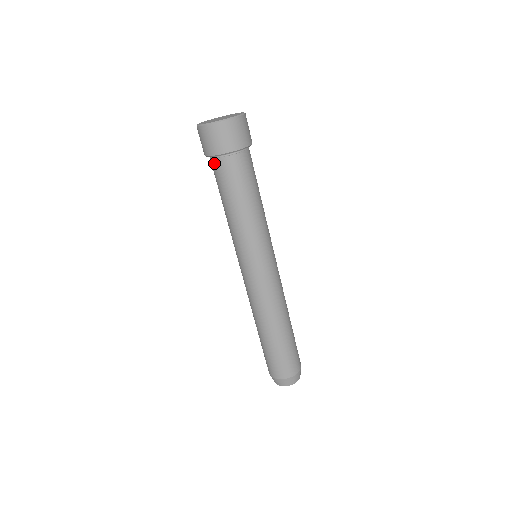
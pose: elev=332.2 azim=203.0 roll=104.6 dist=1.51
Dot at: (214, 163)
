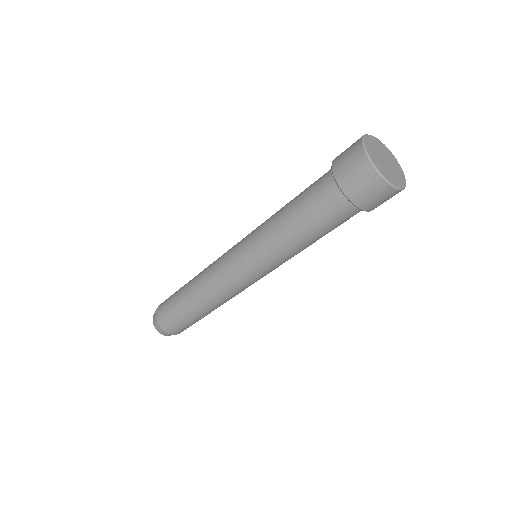
Dot at: (349, 209)
